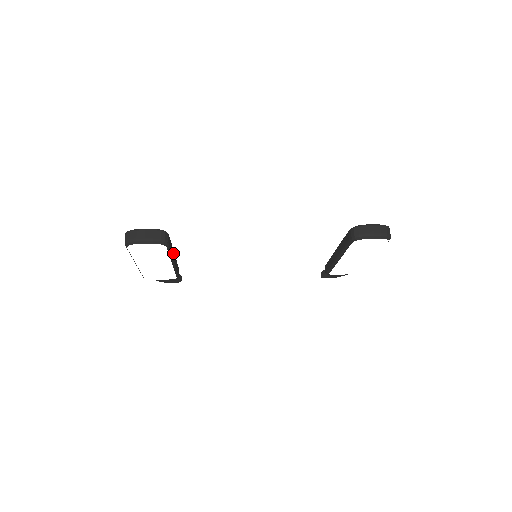
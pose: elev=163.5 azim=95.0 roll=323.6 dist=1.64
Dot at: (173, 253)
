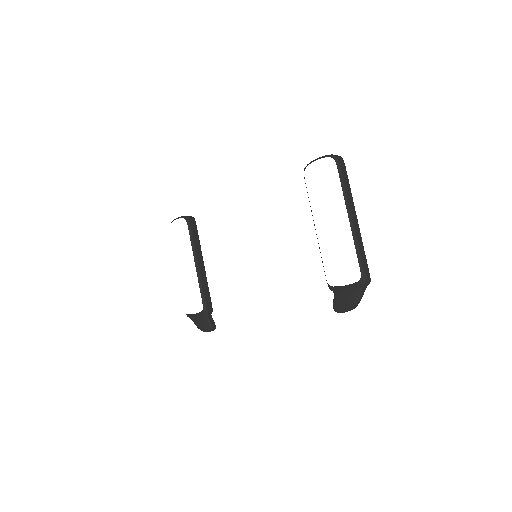
Dot at: (200, 255)
